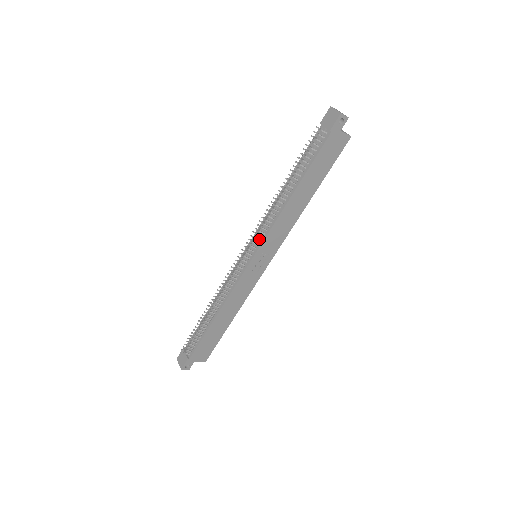
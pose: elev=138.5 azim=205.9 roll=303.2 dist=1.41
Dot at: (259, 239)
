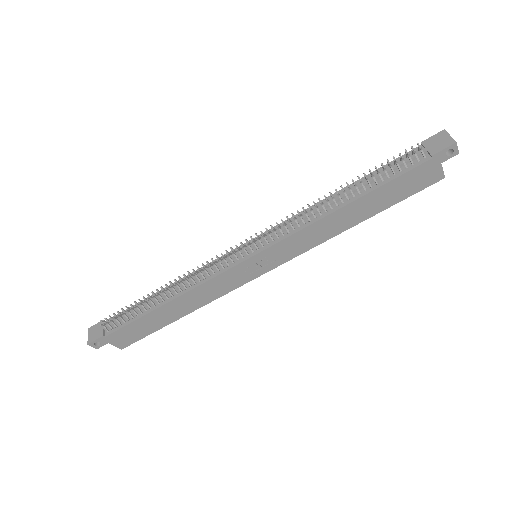
Dot at: (273, 238)
